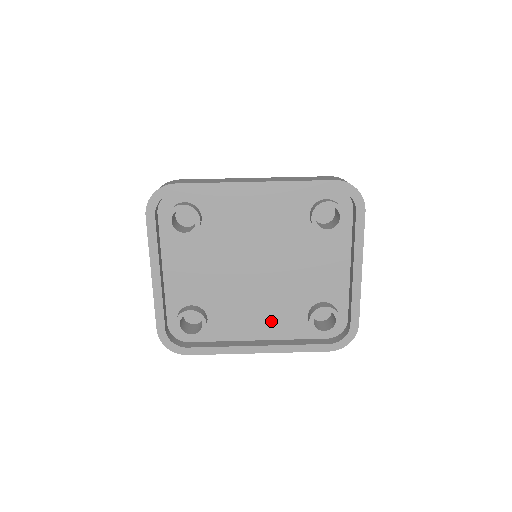
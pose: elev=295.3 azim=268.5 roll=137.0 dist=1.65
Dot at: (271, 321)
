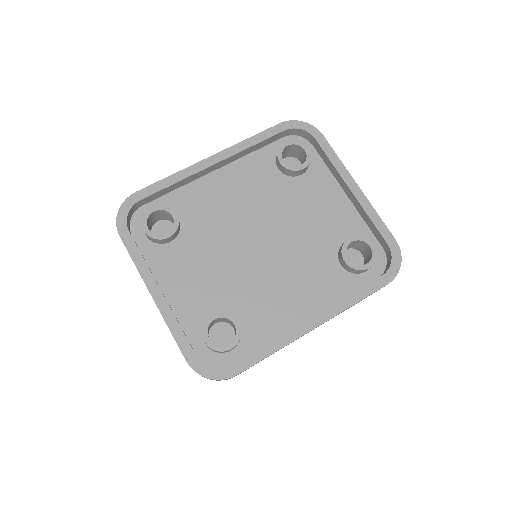
Dot at: (307, 290)
